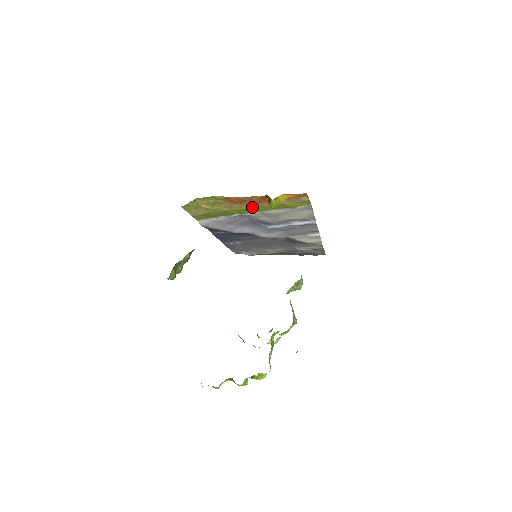
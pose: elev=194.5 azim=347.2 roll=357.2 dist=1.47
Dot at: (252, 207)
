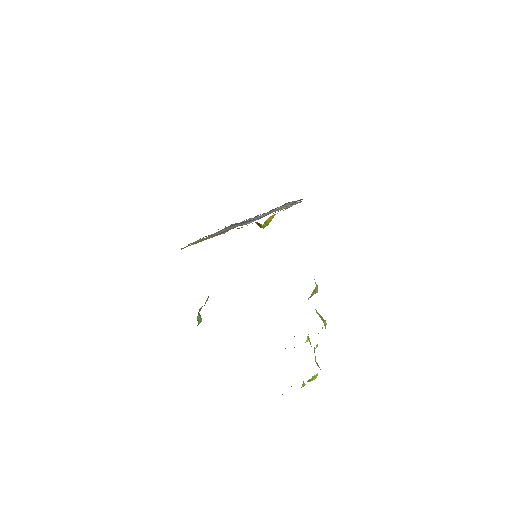
Dot at: (239, 225)
